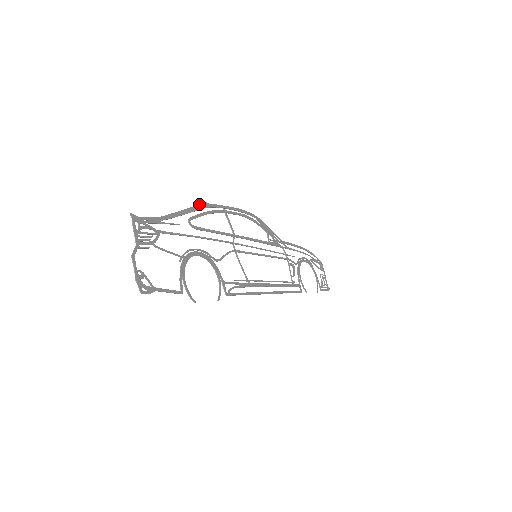
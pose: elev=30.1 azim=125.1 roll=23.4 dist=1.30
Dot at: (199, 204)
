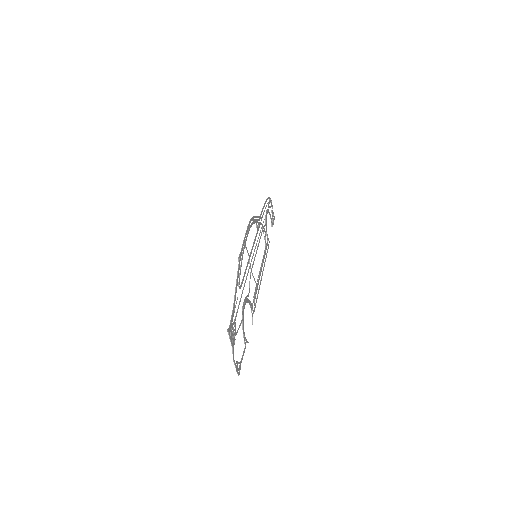
Dot at: (239, 262)
